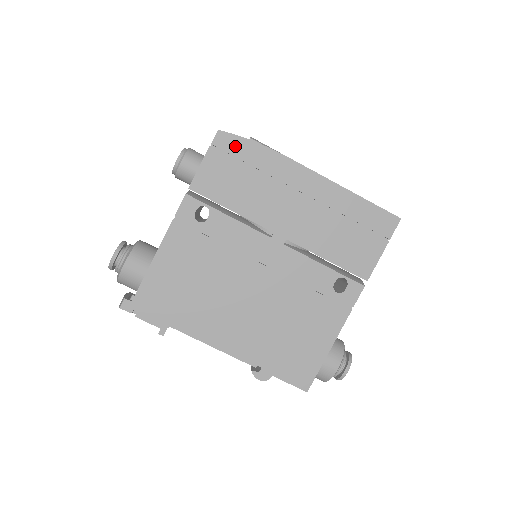
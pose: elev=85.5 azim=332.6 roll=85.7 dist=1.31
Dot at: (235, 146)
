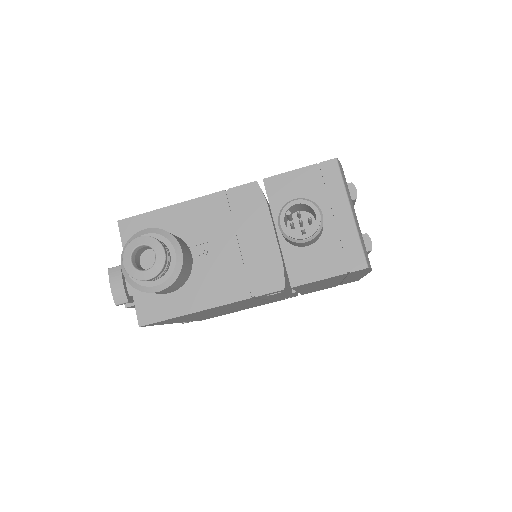
Dot at: occluded
